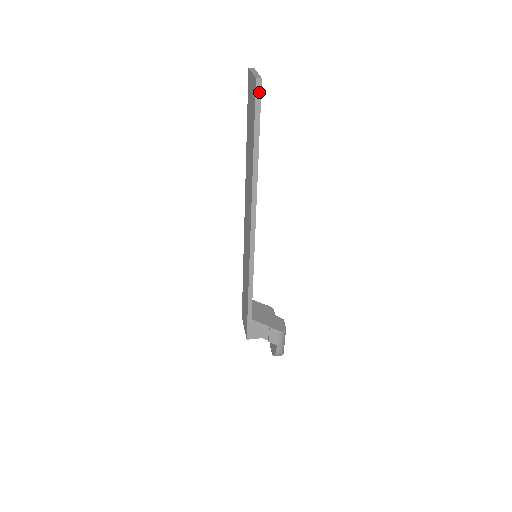
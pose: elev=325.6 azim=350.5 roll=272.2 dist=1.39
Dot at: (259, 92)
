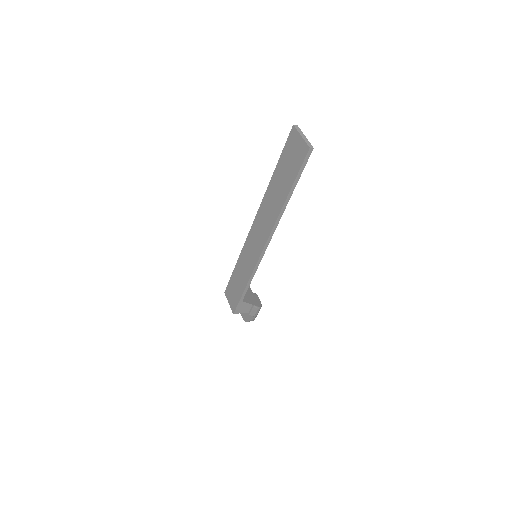
Dot at: (308, 157)
